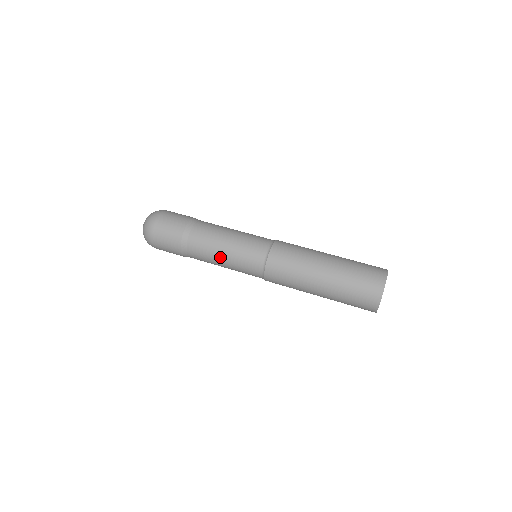
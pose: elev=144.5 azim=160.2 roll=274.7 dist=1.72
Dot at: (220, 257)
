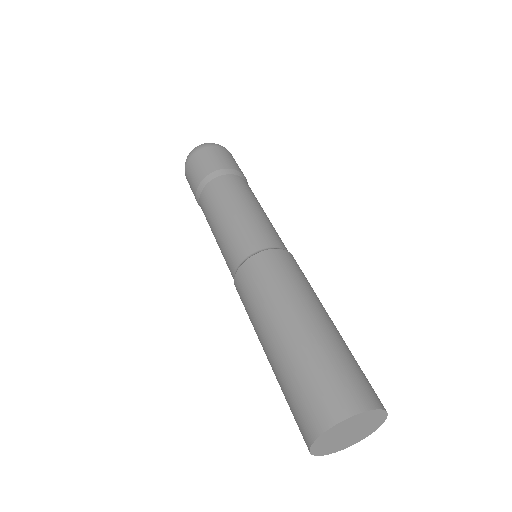
Dot at: (216, 223)
